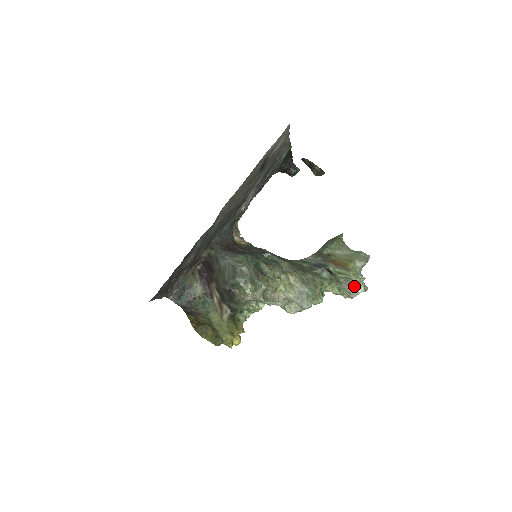
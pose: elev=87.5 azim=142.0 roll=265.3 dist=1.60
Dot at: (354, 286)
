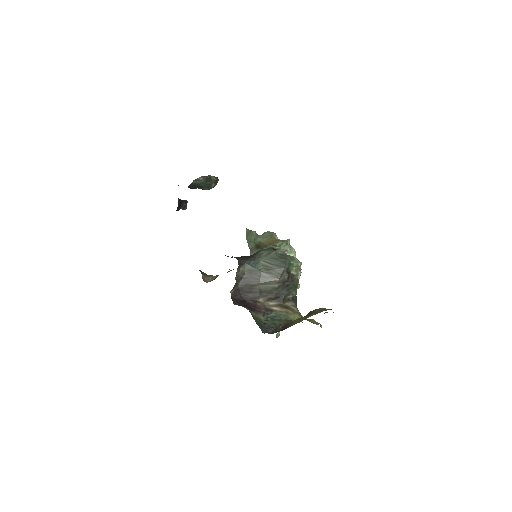
Dot at: (290, 250)
